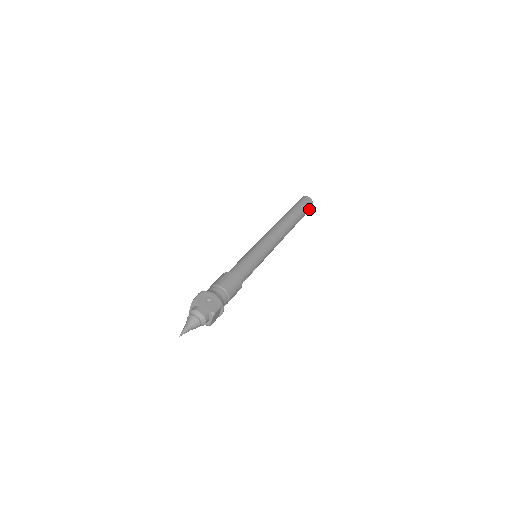
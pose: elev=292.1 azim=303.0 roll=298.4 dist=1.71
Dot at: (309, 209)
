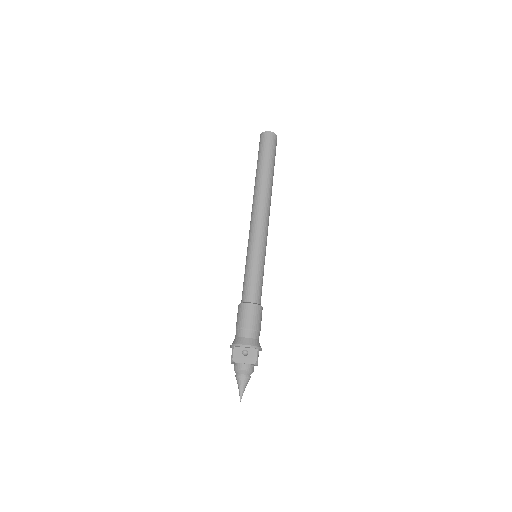
Dot at: (276, 145)
